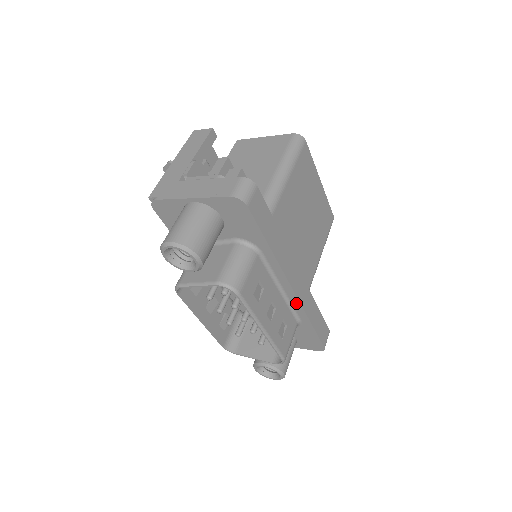
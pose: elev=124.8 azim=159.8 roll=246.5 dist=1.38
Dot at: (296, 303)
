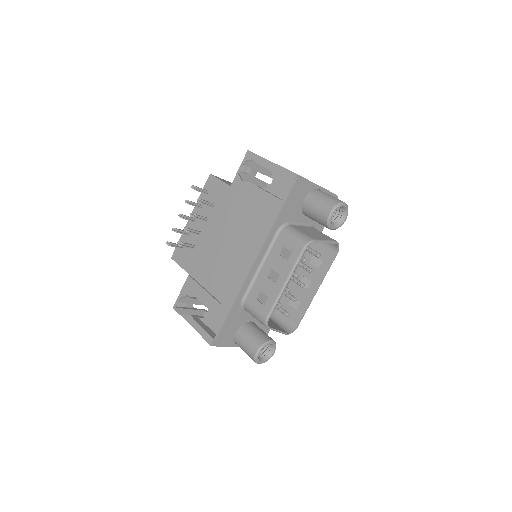
Dot at: occluded
